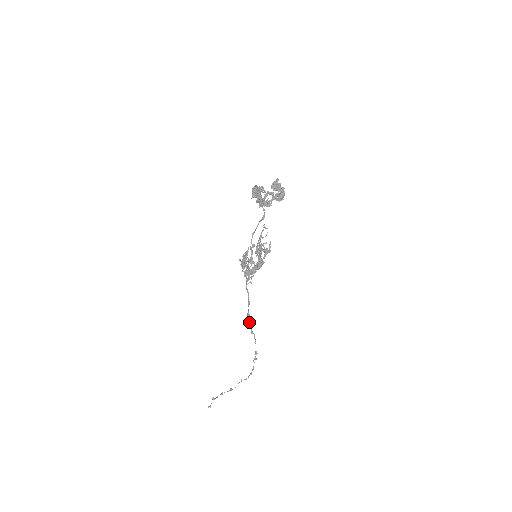
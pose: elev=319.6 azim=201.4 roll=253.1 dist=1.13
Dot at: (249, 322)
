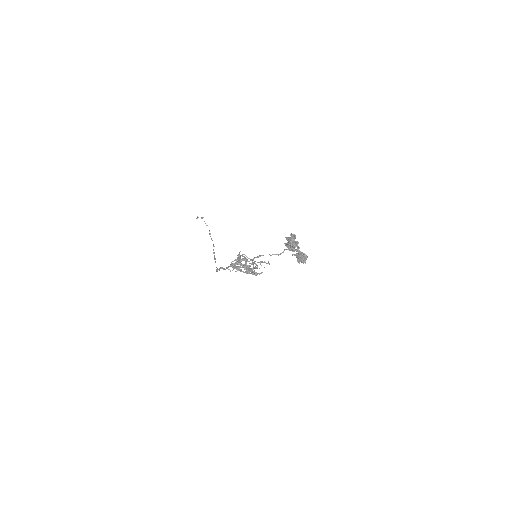
Dot at: (219, 269)
